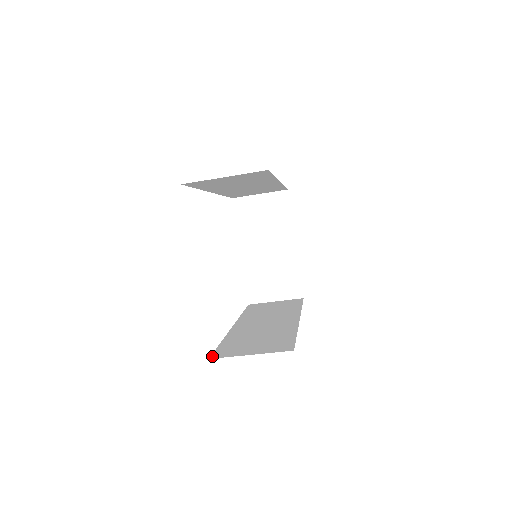
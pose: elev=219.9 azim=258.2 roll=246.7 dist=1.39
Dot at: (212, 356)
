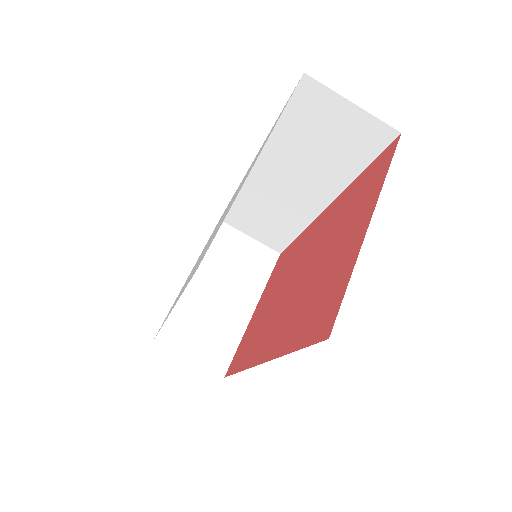
Dot at: occluded
